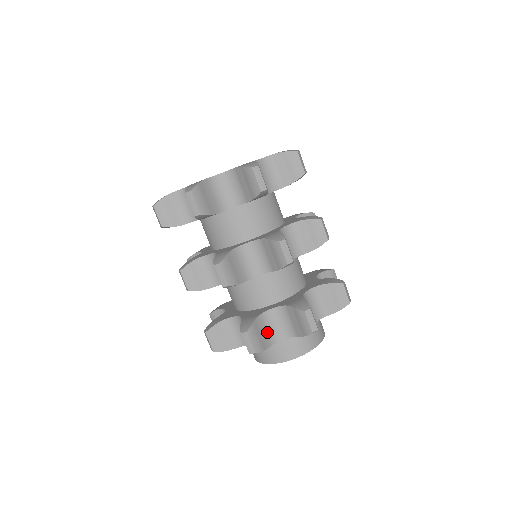
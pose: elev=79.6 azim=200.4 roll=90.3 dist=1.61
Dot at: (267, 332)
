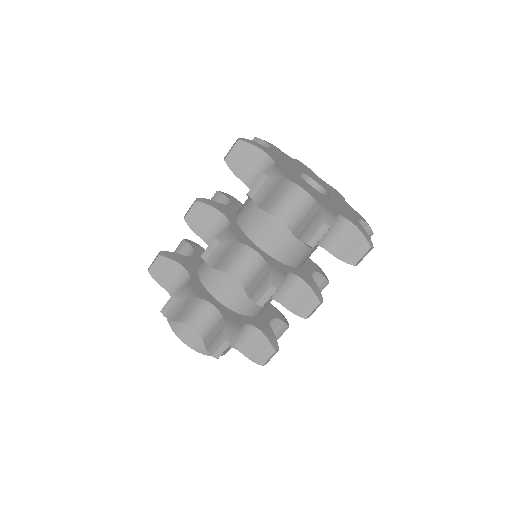
Dot at: (191, 313)
